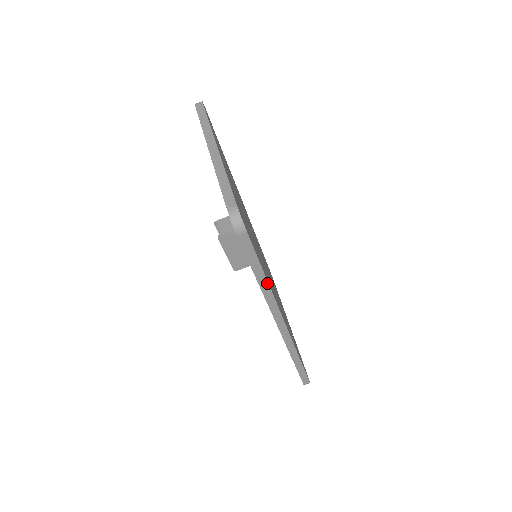
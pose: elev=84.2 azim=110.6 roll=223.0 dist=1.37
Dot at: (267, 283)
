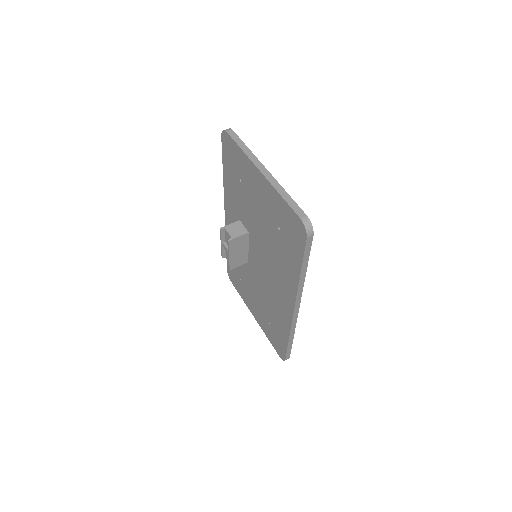
Dot at: (305, 274)
